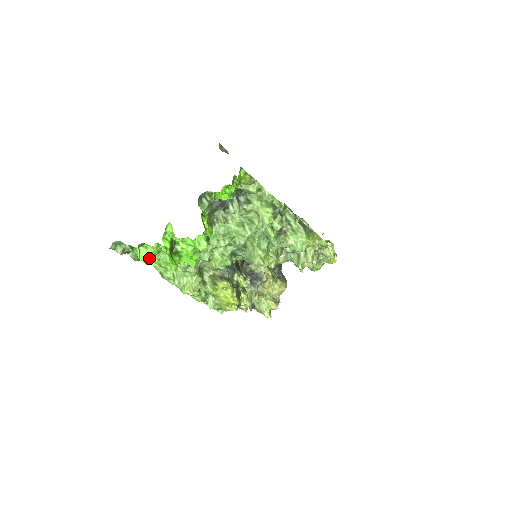
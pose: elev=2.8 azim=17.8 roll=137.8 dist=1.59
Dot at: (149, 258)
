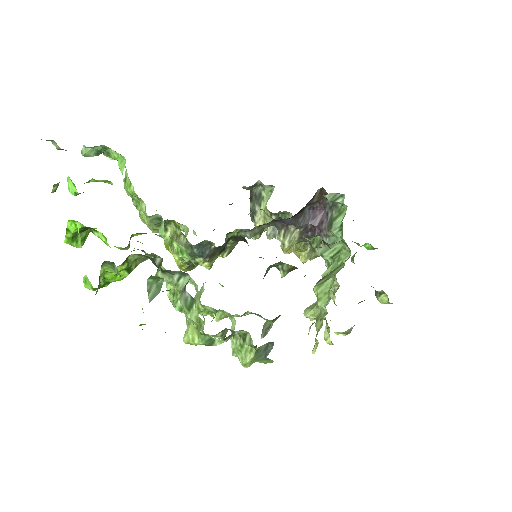
Dot at: (74, 194)
